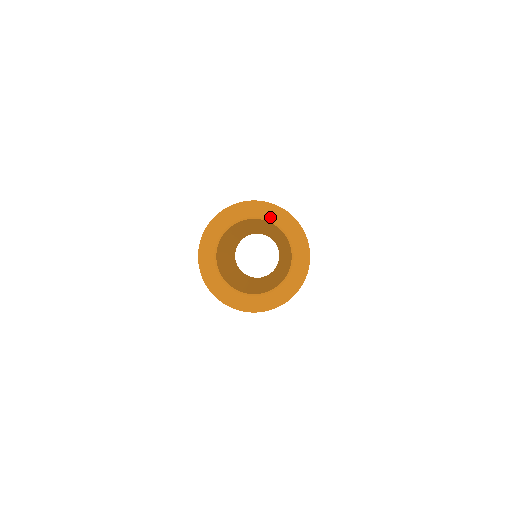
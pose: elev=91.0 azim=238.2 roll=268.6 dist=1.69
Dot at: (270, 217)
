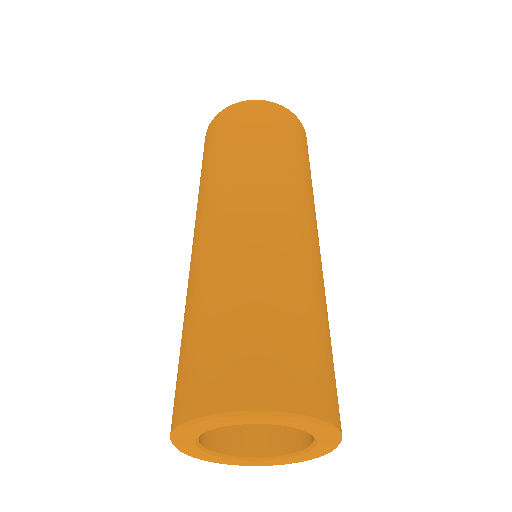
Dot at: (228, 424)
